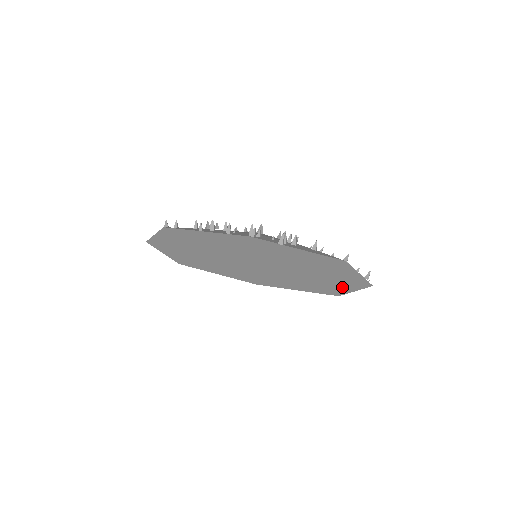
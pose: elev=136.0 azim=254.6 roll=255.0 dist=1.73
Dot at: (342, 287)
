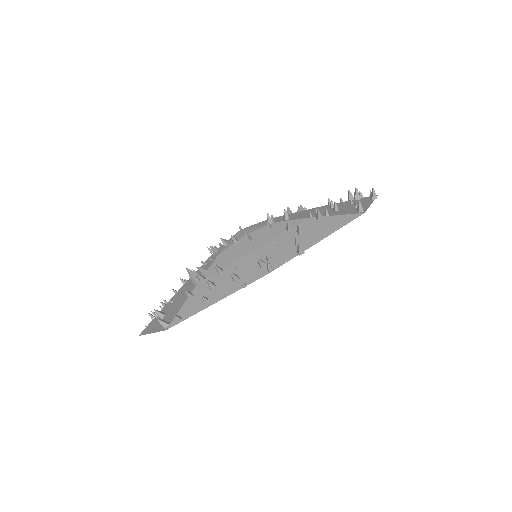
Dot at: occluded
